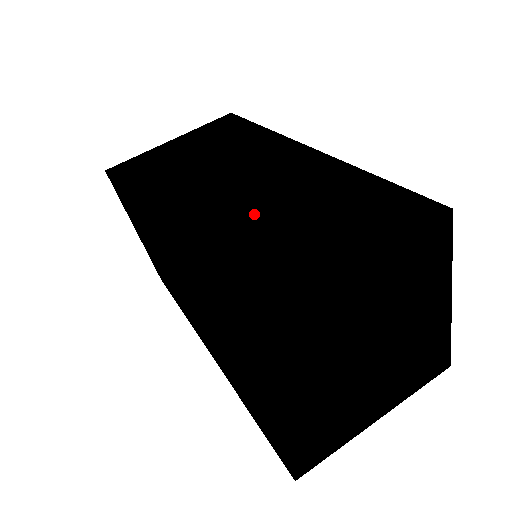
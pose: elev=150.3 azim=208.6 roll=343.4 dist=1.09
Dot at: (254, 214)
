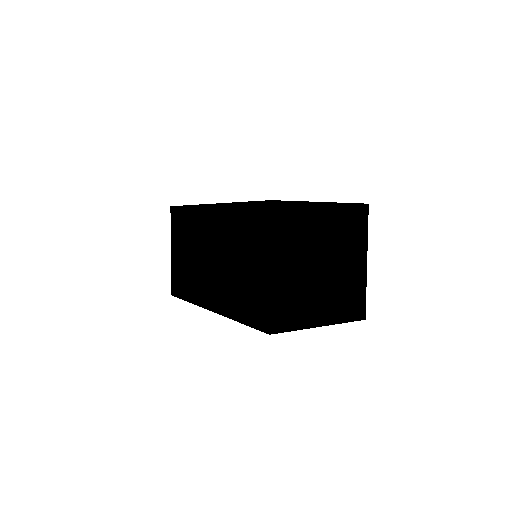
Dot at: occluded
